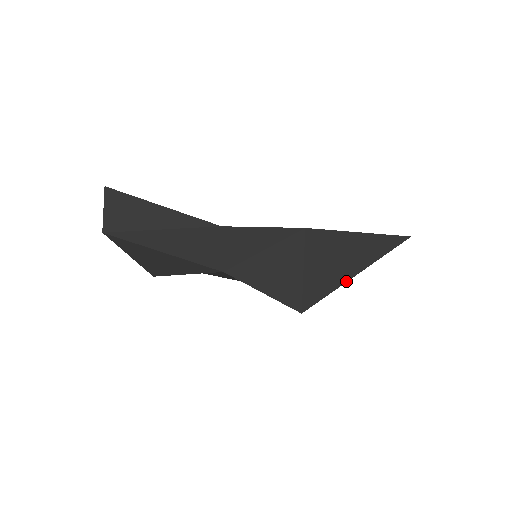
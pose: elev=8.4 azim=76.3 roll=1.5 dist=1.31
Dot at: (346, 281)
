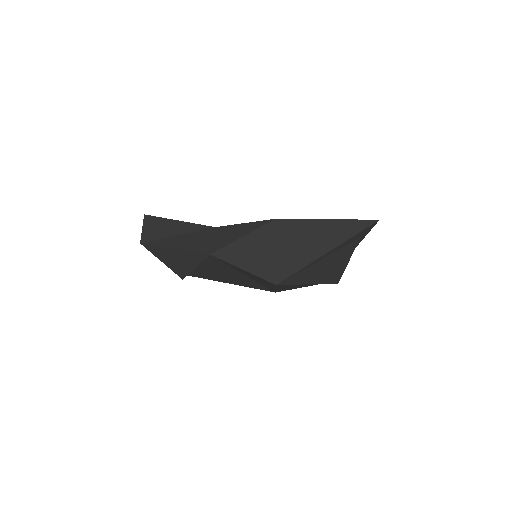
Dot at: (316, 258)
